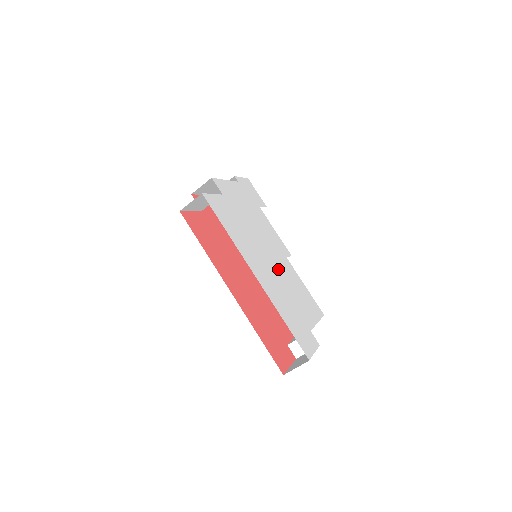
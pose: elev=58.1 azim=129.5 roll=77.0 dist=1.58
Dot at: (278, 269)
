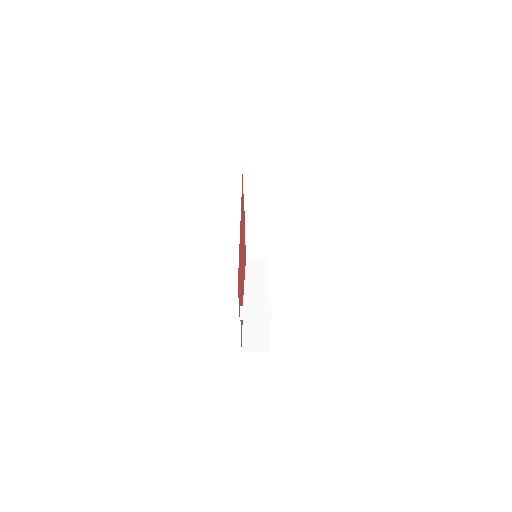
Dot at: occluded
